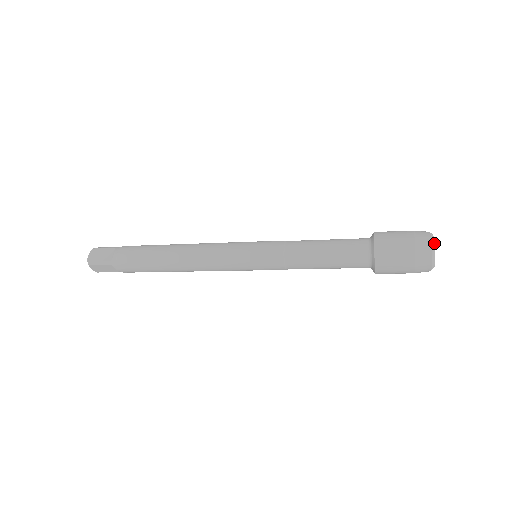
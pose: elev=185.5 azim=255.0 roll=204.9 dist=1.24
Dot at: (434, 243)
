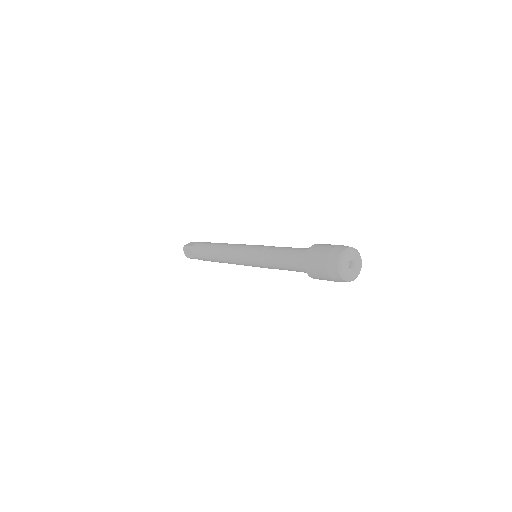
Dot at: (342, 272)
